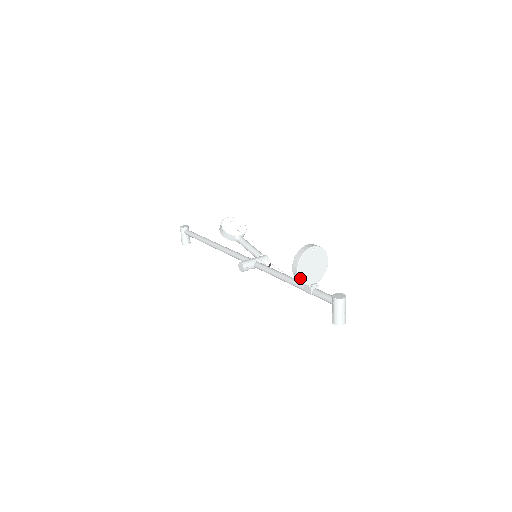
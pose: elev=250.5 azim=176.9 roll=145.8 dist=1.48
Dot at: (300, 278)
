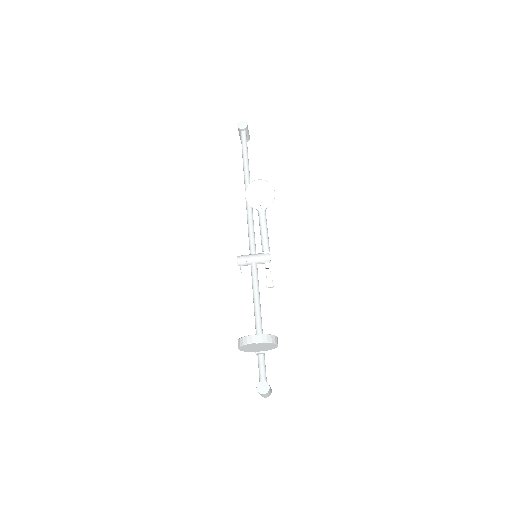
Dot at: occluded
